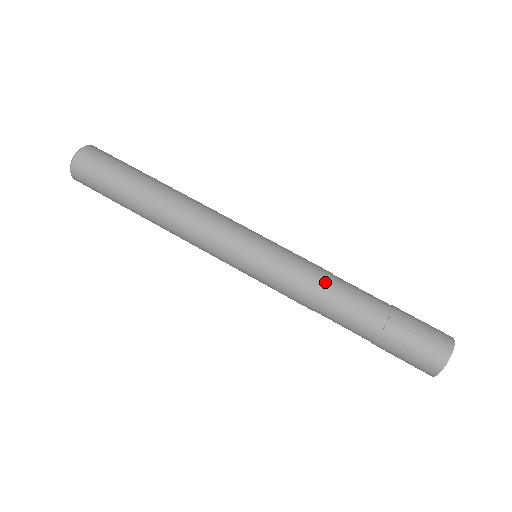
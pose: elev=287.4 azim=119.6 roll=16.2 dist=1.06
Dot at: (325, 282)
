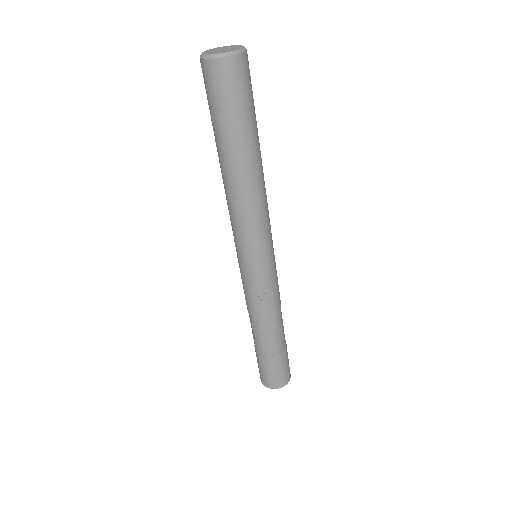
Dot at: (273, 314)
